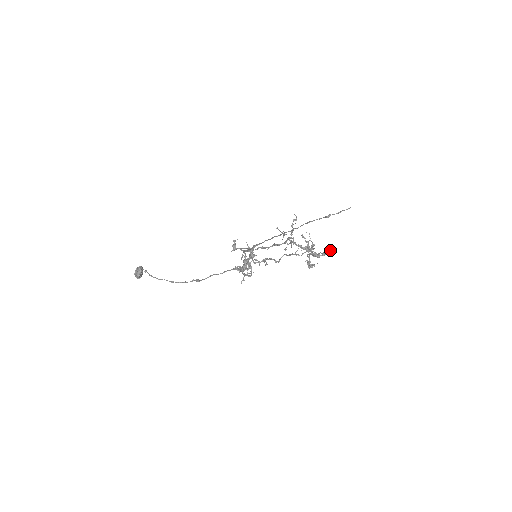
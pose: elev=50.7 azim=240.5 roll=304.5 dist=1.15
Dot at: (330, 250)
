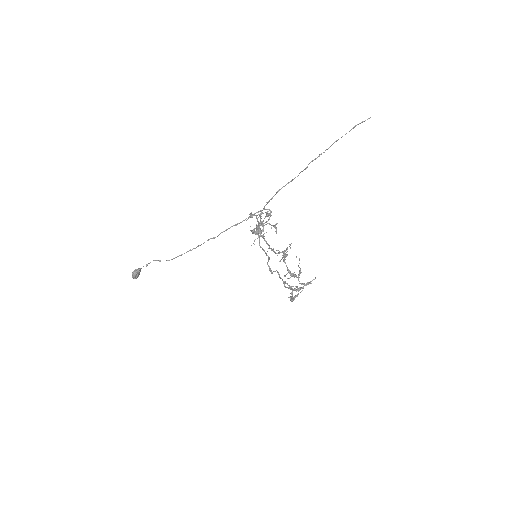
Dot at: occluded
